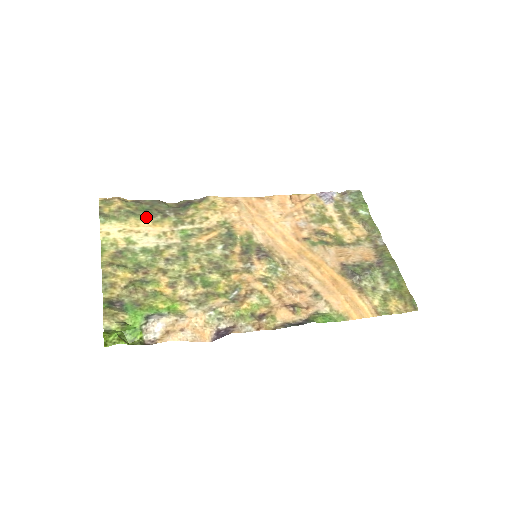
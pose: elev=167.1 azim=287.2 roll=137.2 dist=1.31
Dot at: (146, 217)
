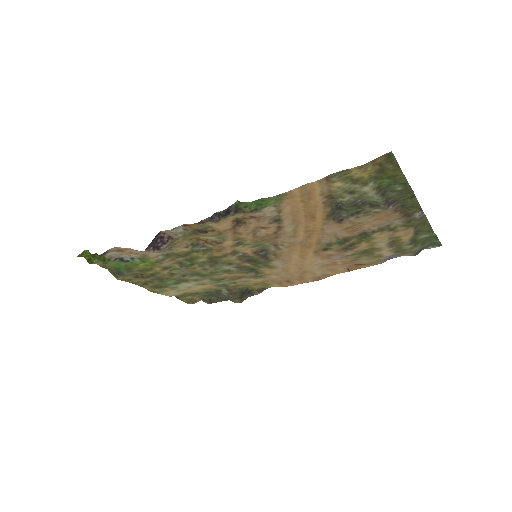
Dot at: (204, 292)
